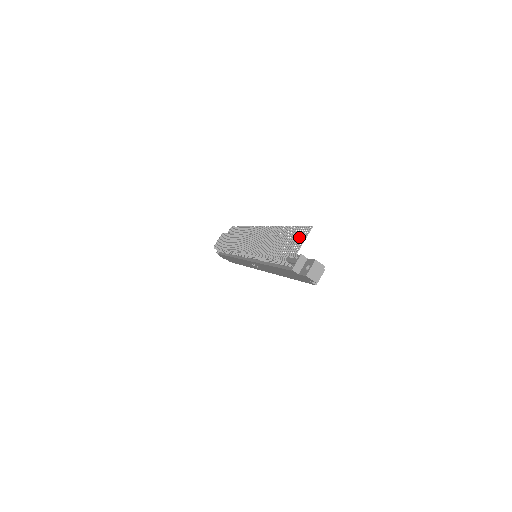
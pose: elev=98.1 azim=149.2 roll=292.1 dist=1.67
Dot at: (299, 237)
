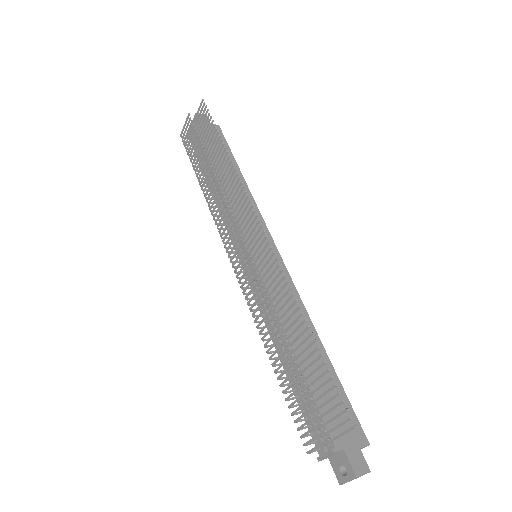
Dot at: occluded
